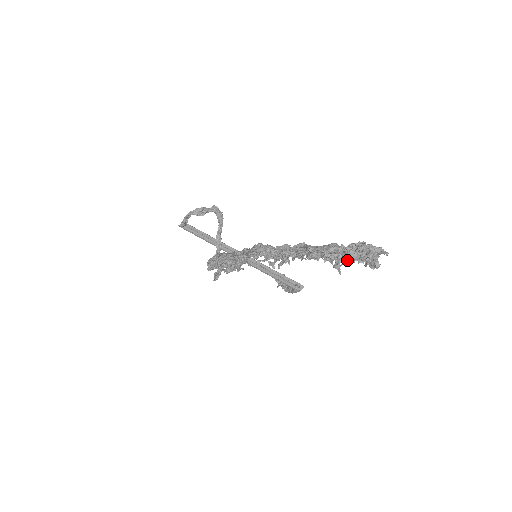
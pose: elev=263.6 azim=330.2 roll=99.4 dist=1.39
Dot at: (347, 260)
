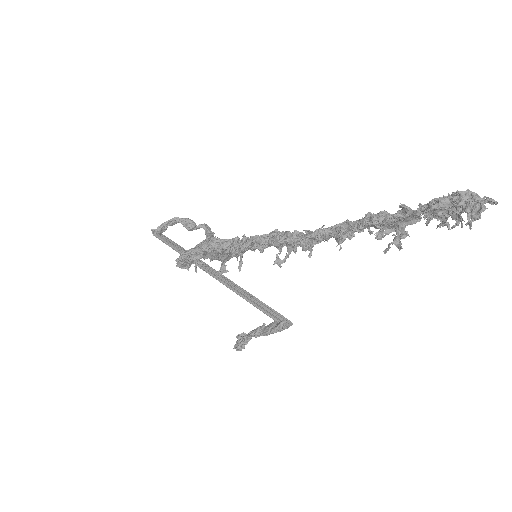
Dot at: (437, 203)
